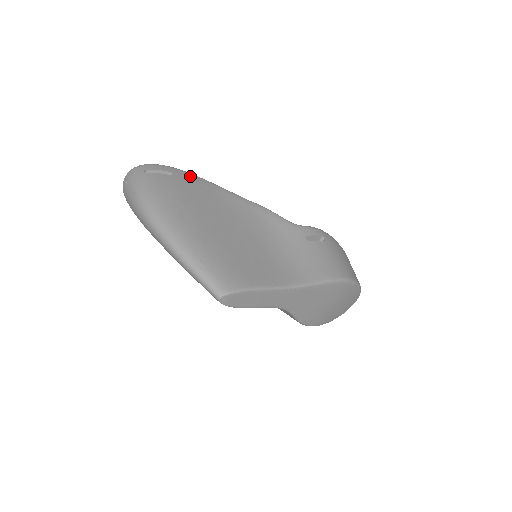
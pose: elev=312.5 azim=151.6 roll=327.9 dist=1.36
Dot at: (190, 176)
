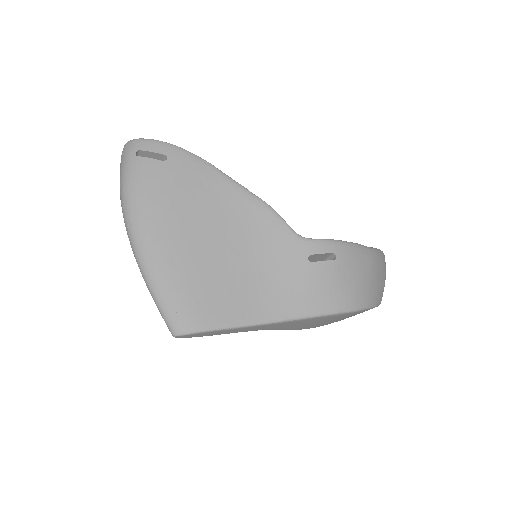
Dot at: (189, 160)
